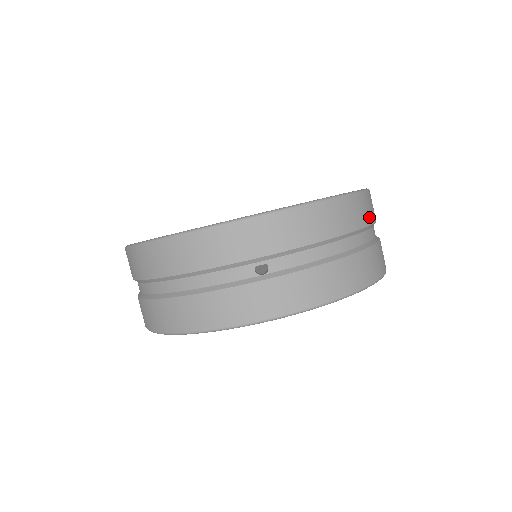
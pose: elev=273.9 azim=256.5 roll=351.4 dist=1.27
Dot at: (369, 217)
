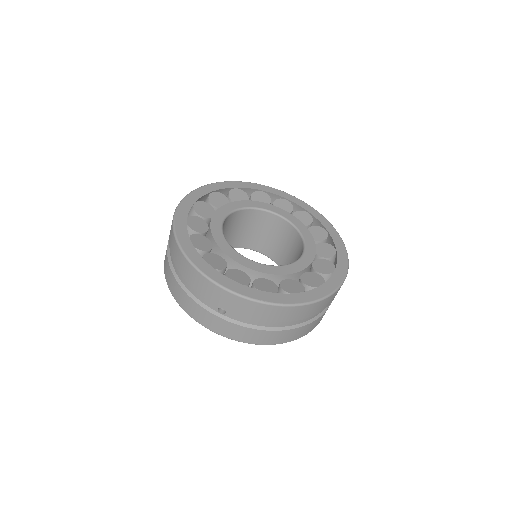
Dot at: (315, 312)
